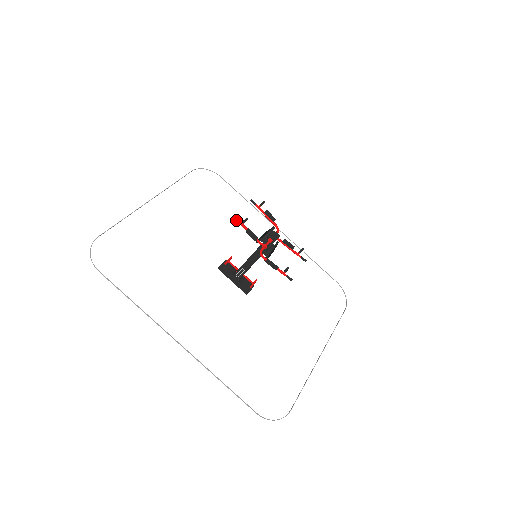
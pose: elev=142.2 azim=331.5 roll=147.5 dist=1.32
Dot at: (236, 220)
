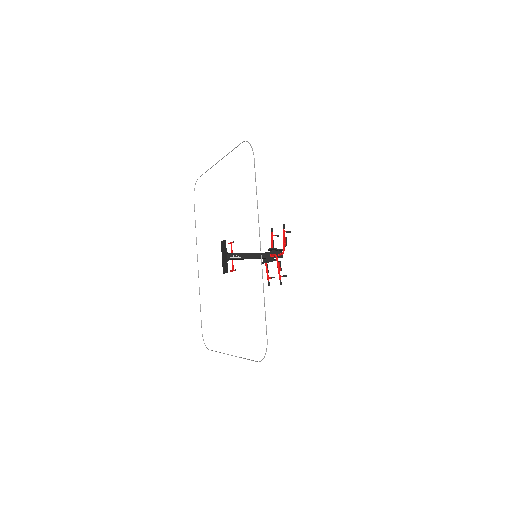
Dot at: (284, 227)
